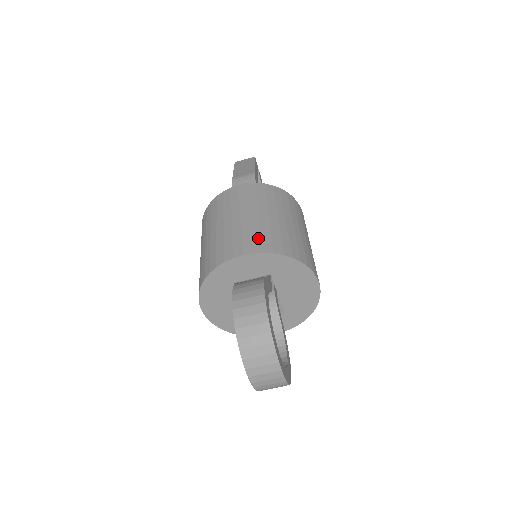
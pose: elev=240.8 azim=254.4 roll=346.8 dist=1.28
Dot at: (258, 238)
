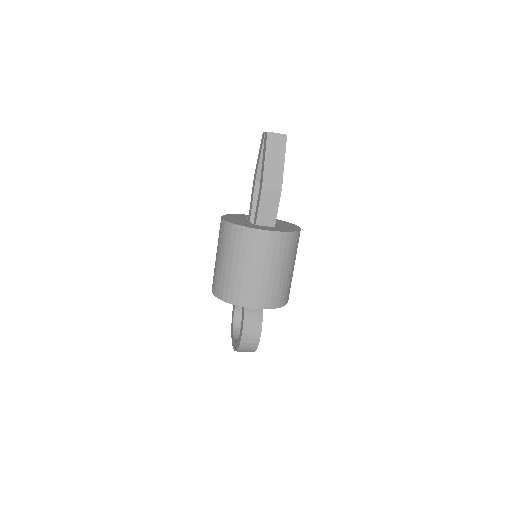
Dot at: (269, 296)
